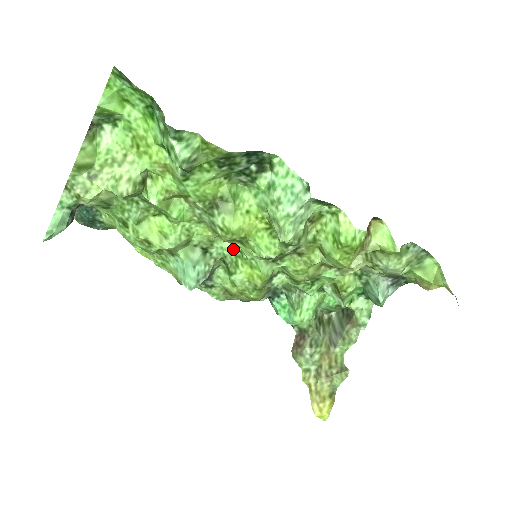
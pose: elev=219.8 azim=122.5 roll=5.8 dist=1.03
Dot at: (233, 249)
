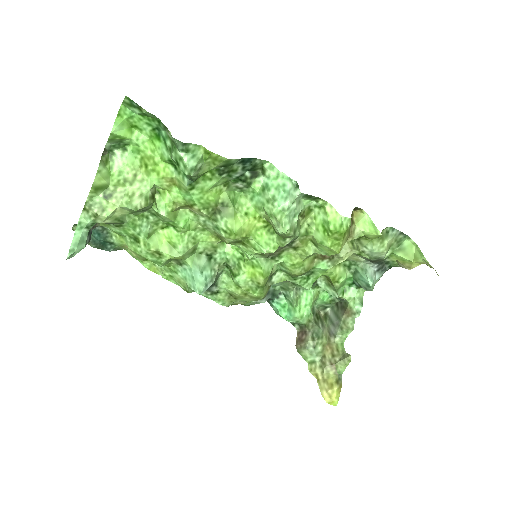
Dot at: (235, 253)
